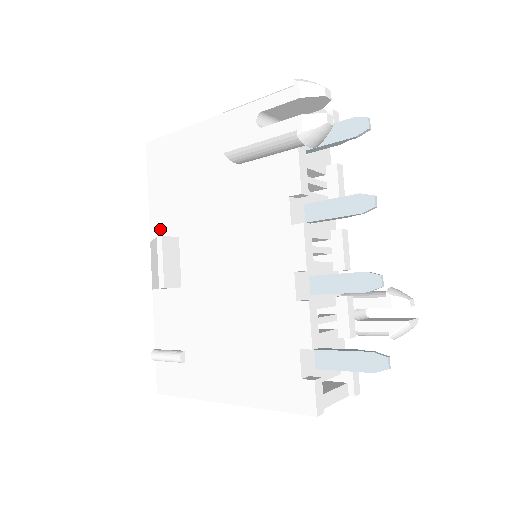
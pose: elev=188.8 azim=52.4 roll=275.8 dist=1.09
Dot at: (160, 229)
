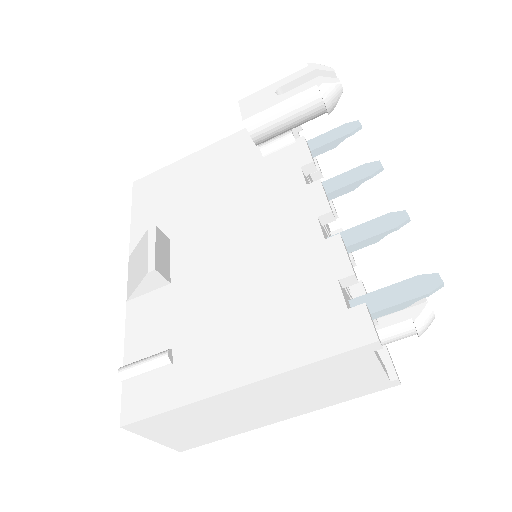
Dot at: occluded
